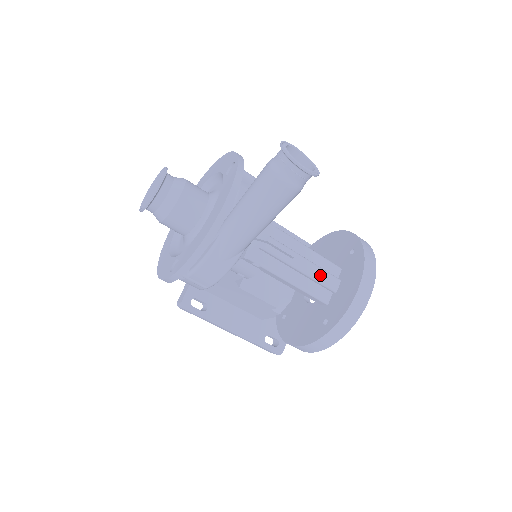
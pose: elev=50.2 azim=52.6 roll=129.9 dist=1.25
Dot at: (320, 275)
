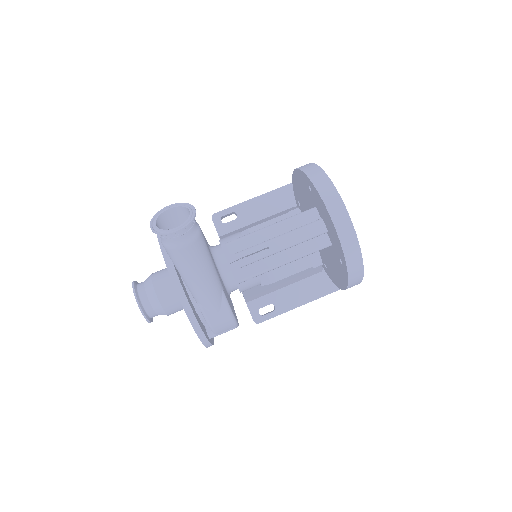
Dot at: (301, 235)
